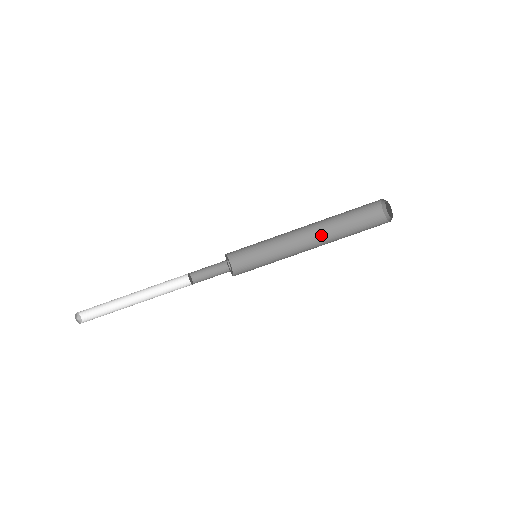
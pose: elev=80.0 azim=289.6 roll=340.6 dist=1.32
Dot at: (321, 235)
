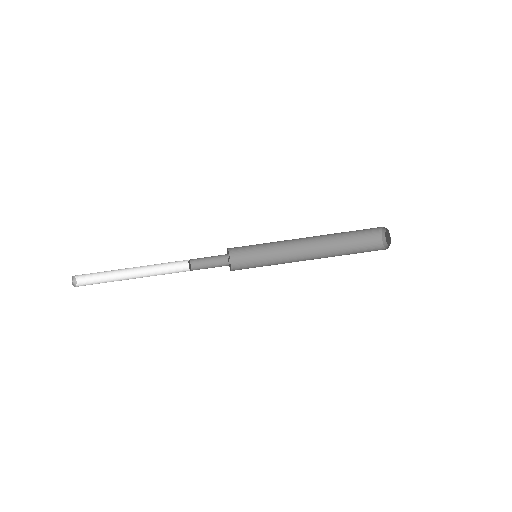
Dot at: (321, 254)
